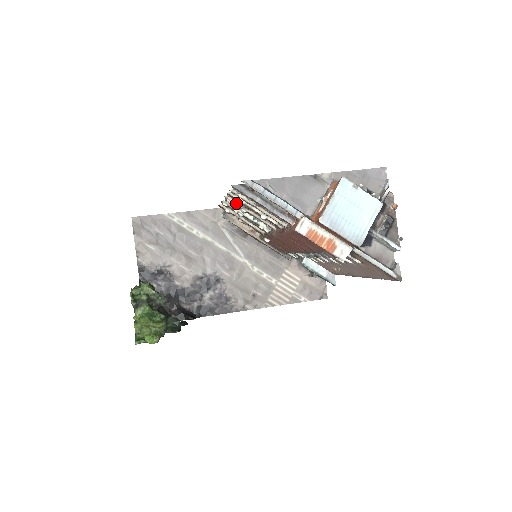
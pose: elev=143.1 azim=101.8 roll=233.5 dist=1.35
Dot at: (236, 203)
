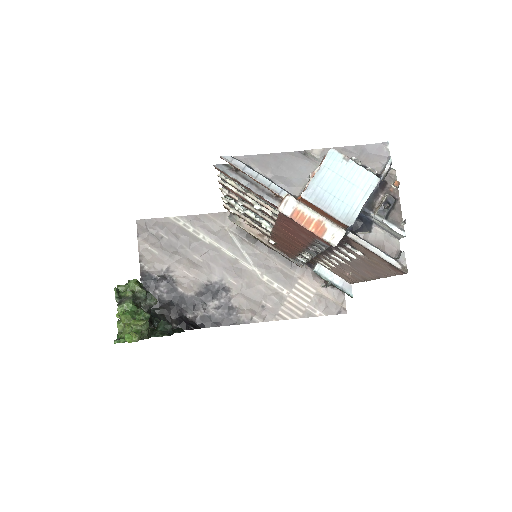
Dot at: (232, 195)
